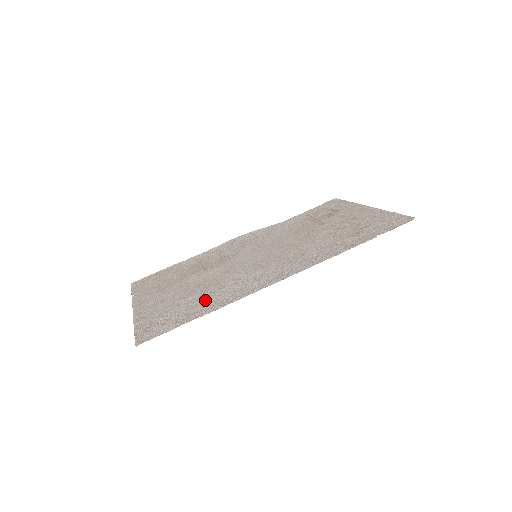
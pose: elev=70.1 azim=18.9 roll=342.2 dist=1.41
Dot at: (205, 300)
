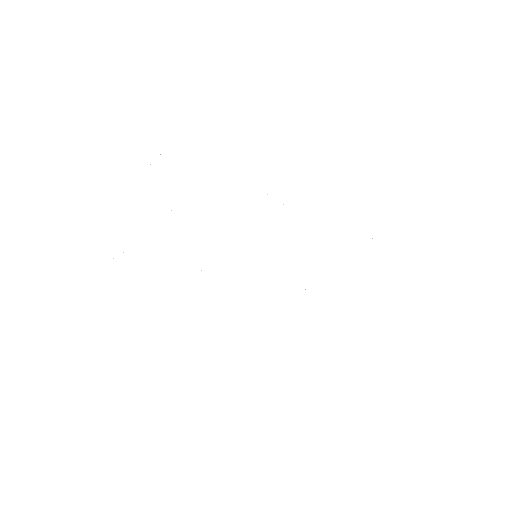
Dot at: occluded
